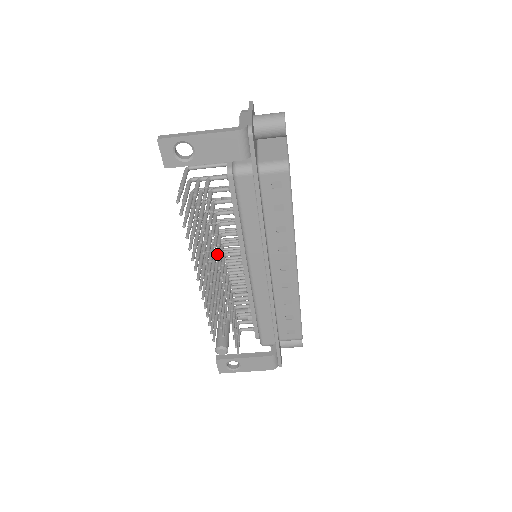
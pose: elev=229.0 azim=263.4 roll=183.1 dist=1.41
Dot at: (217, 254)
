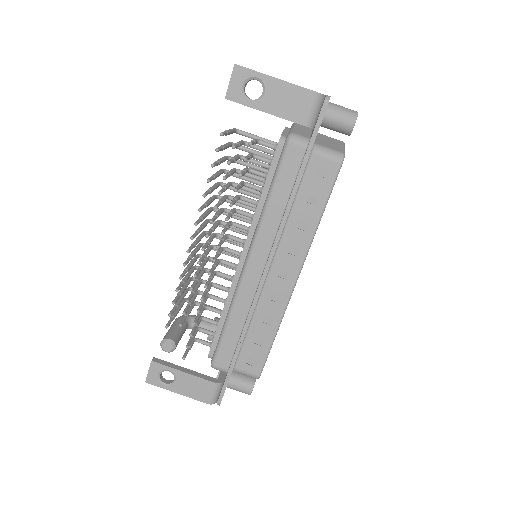
Dot at: (228, 217)
